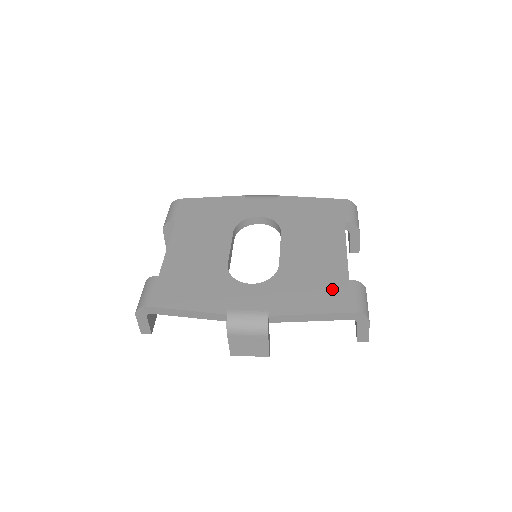
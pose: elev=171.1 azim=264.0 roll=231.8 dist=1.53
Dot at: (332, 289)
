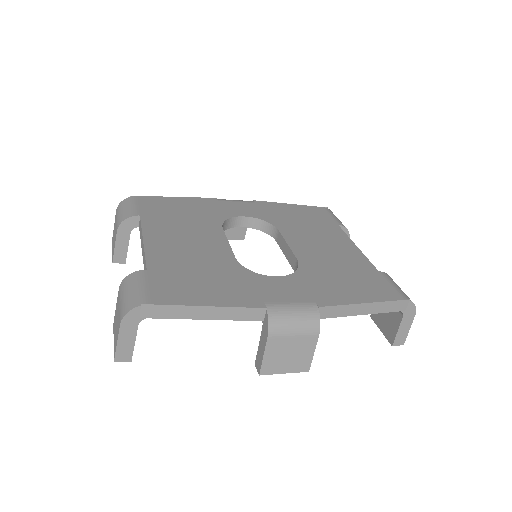
Dot at: (369, 279)
